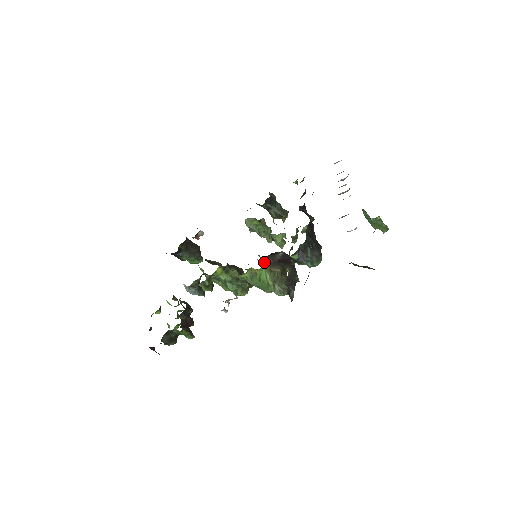
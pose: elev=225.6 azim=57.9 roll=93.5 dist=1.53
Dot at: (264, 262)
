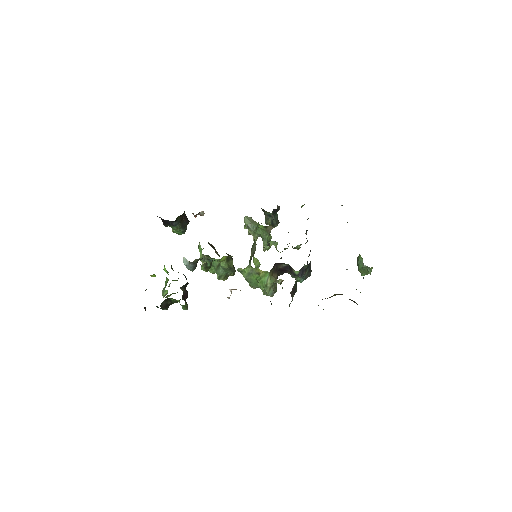
Dot at: (256, 261)
